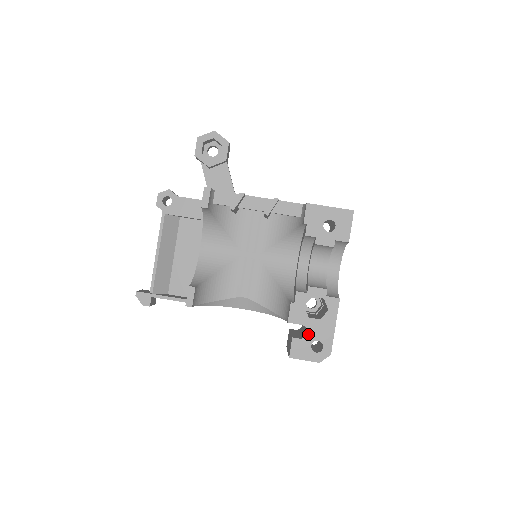
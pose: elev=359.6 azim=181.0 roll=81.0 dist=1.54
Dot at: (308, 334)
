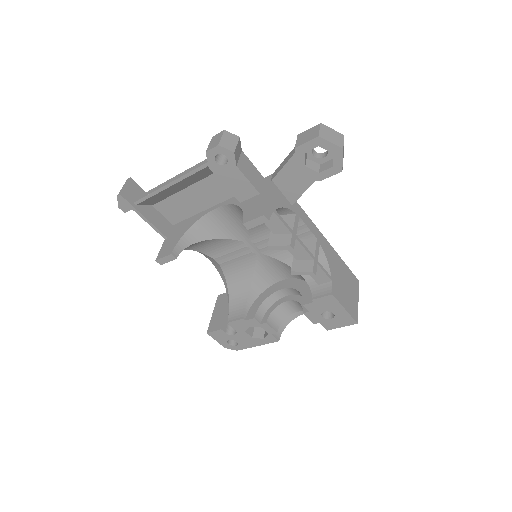
Dot at: (234, 336)
